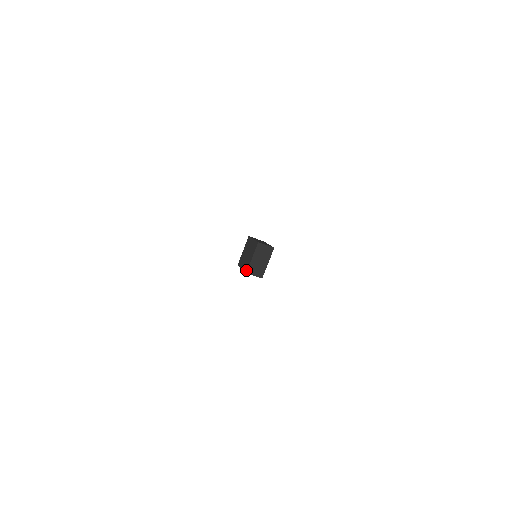
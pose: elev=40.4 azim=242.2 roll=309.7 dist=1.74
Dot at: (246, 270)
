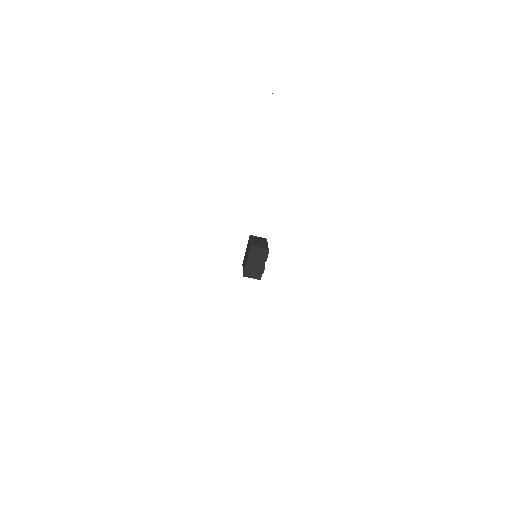
Dot at: (243, 273)
